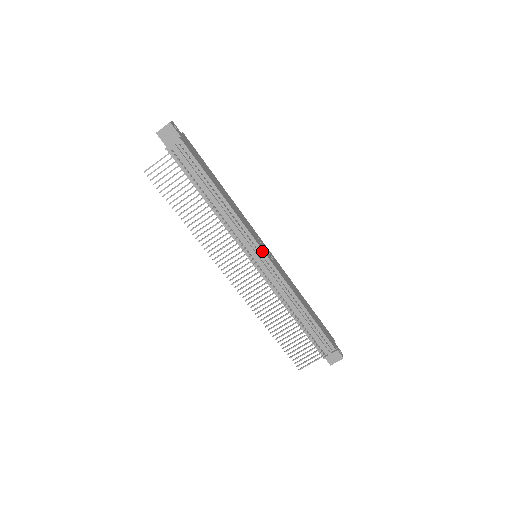
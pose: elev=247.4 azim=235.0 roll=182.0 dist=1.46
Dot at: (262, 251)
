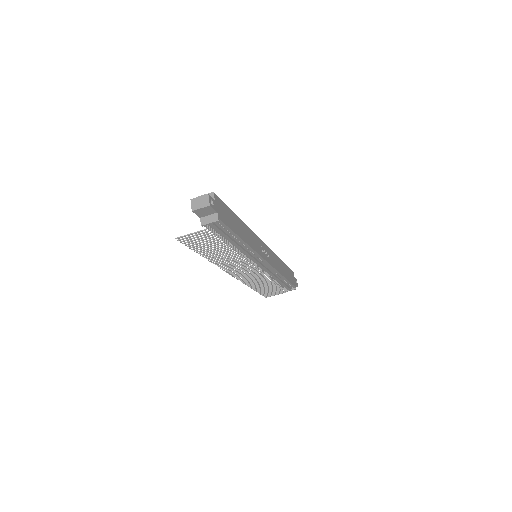
Dot at: (265, 261)
